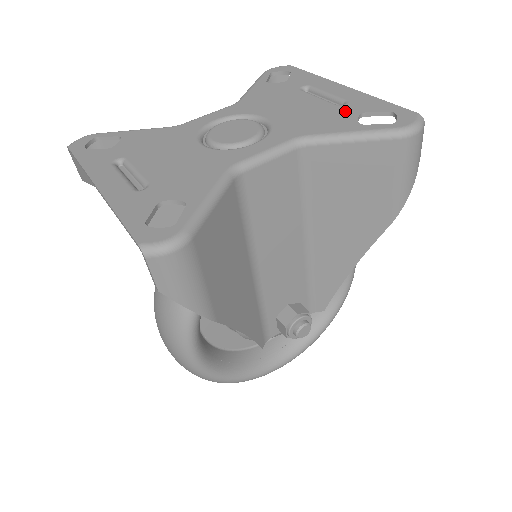
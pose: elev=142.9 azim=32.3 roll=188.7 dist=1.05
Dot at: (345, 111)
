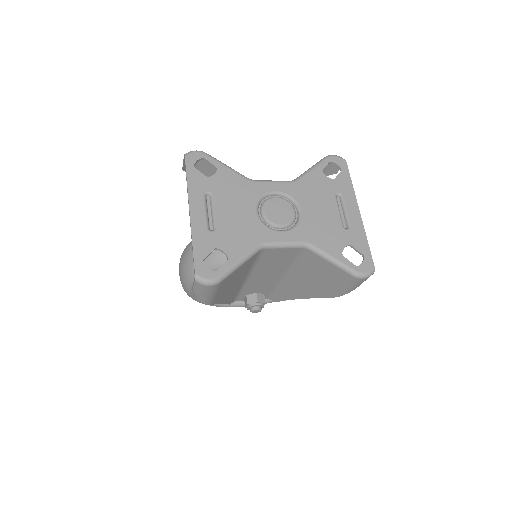
Dot at: (343, 237)
